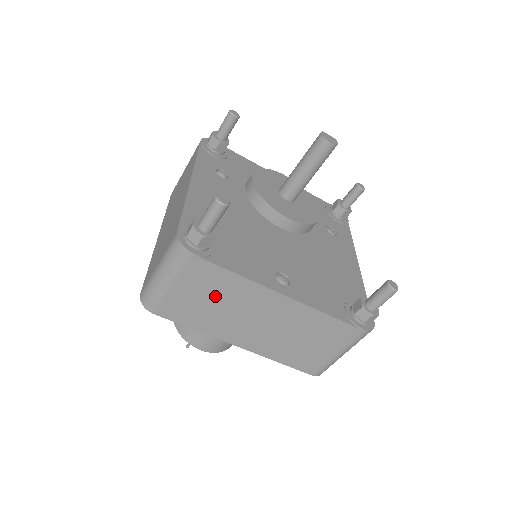
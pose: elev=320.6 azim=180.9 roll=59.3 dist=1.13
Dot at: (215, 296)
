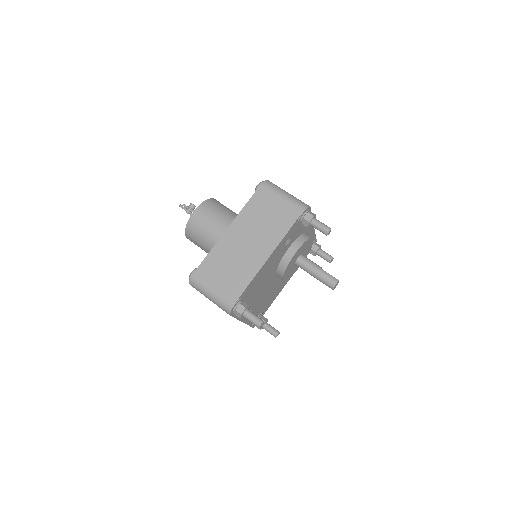
Dot at: occluded
